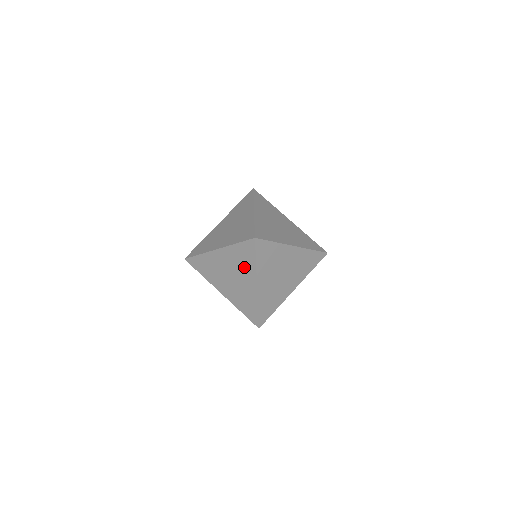
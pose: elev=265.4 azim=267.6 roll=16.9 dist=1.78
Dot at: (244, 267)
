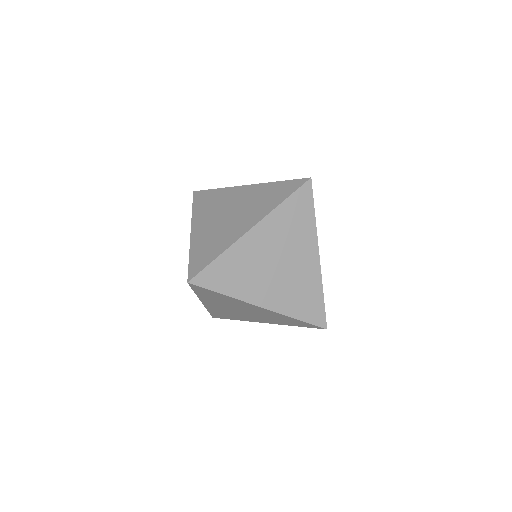
Dot at: (230, 302)
